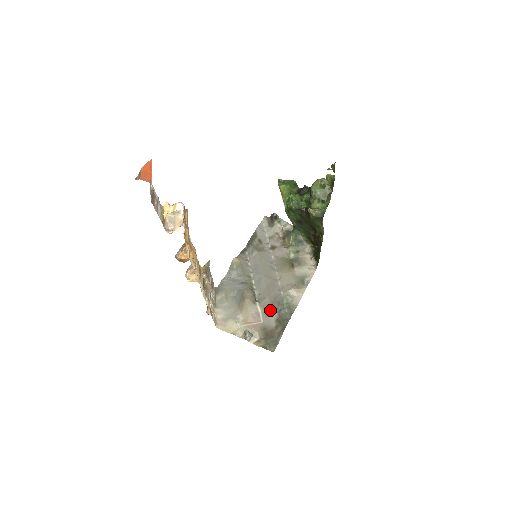
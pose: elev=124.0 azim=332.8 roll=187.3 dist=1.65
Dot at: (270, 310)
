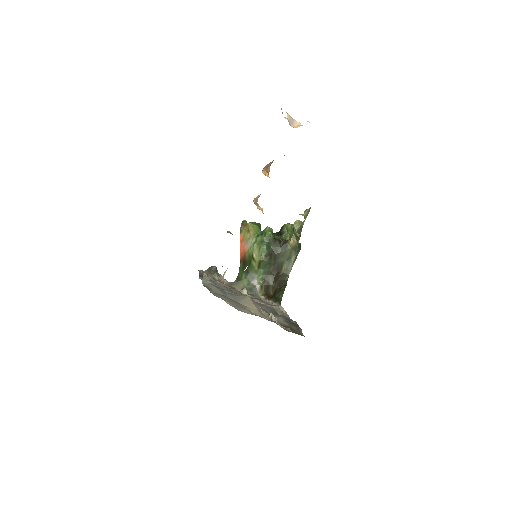
Dot at: occluded
